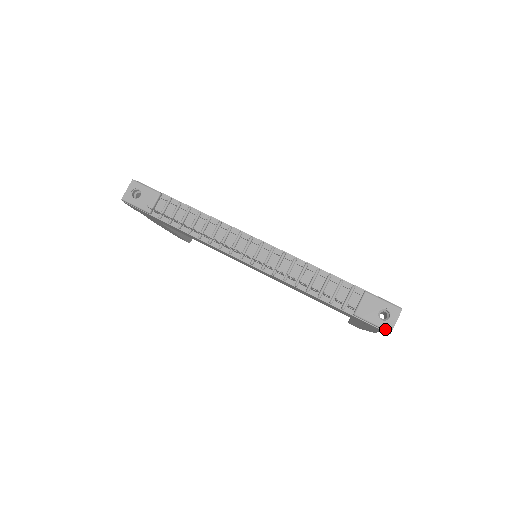
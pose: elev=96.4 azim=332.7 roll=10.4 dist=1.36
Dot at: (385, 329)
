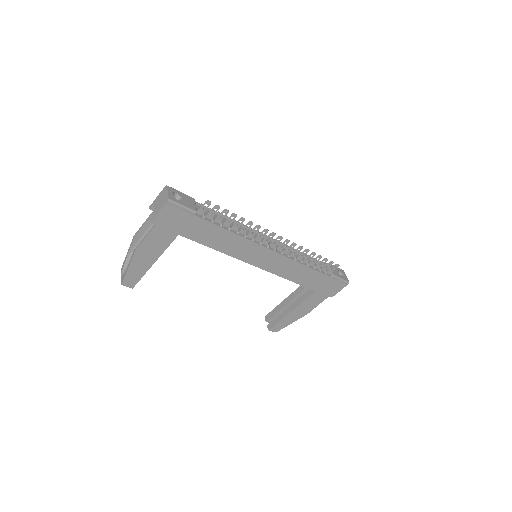
Dot at: (347, 281)
